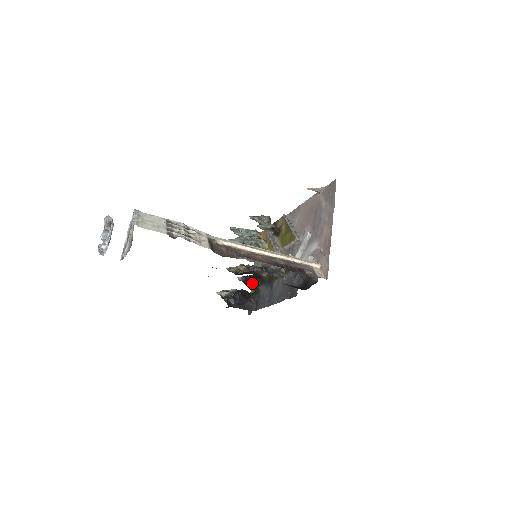
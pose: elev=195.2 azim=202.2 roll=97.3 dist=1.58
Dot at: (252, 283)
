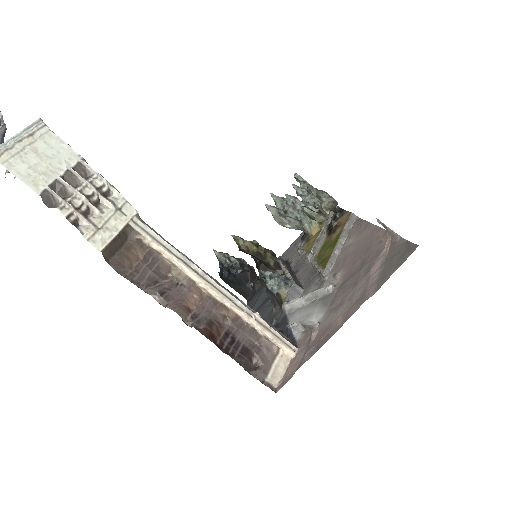
Dot at: (260, 269)
